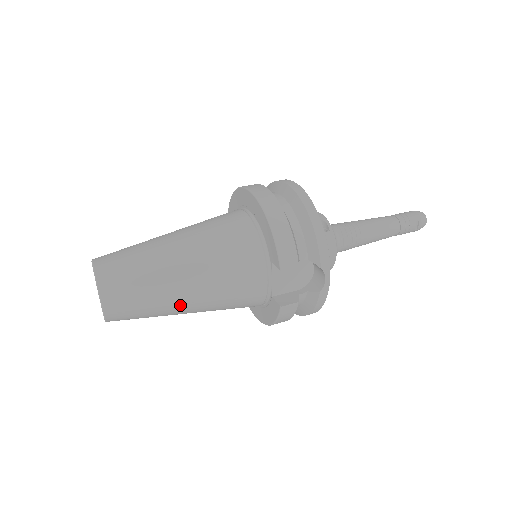
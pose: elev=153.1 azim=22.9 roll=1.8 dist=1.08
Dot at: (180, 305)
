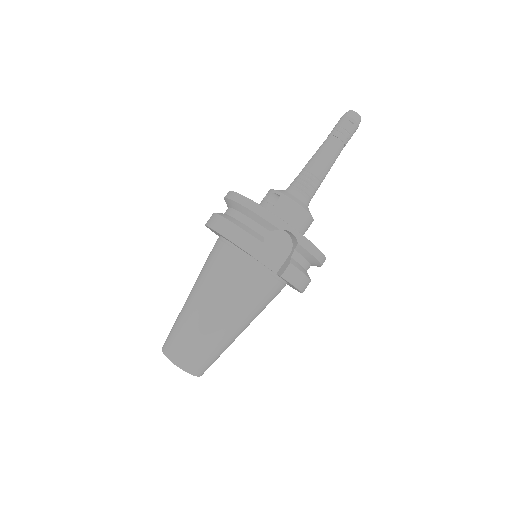
Dot at: (226, 330)
